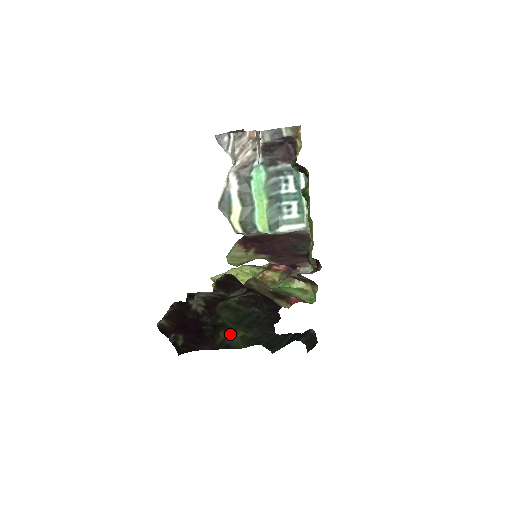
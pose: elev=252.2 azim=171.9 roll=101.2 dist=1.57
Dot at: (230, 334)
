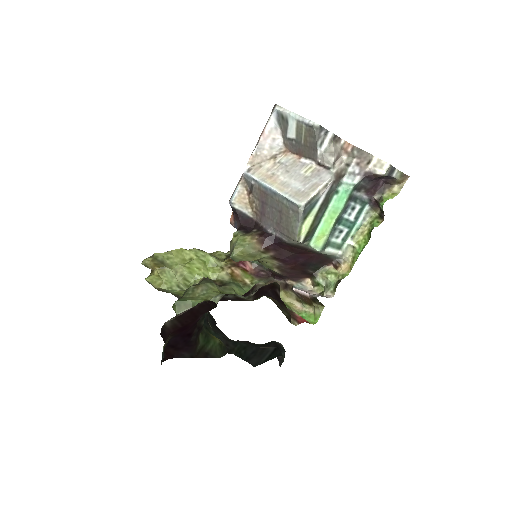
Dot at: (208, 339)
